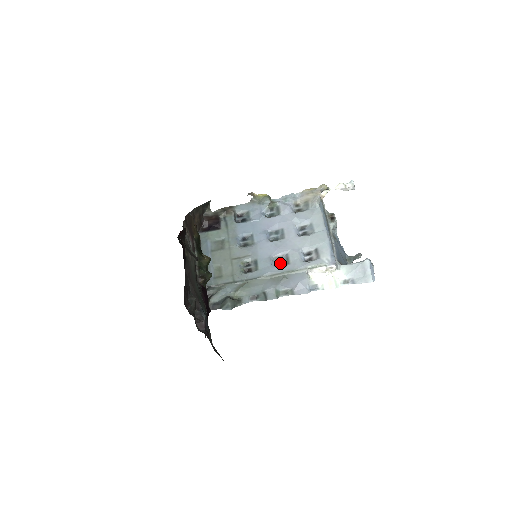
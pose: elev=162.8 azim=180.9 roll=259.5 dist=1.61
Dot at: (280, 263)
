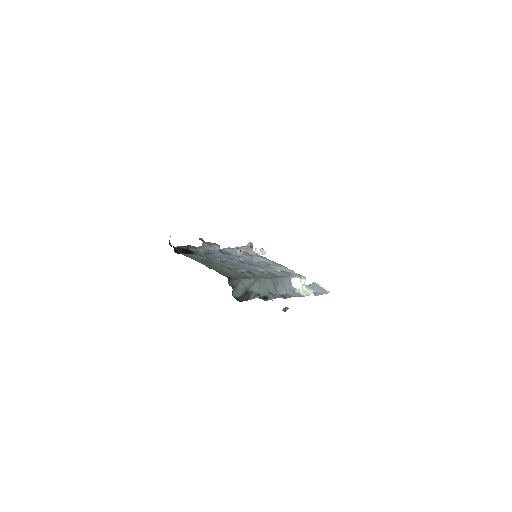
Dot at: occluded
